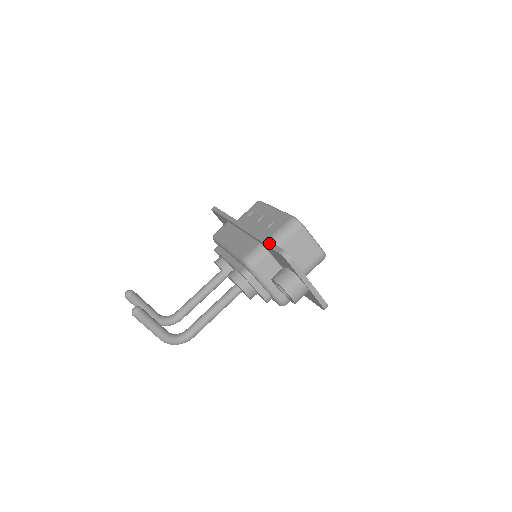
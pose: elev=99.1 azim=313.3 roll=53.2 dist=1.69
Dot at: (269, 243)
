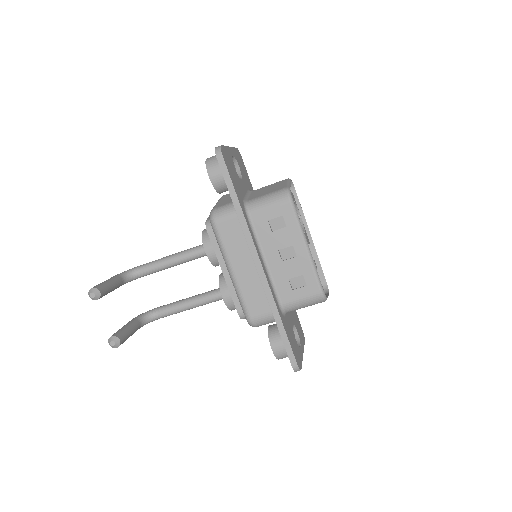
Dot at: (286, 340)
